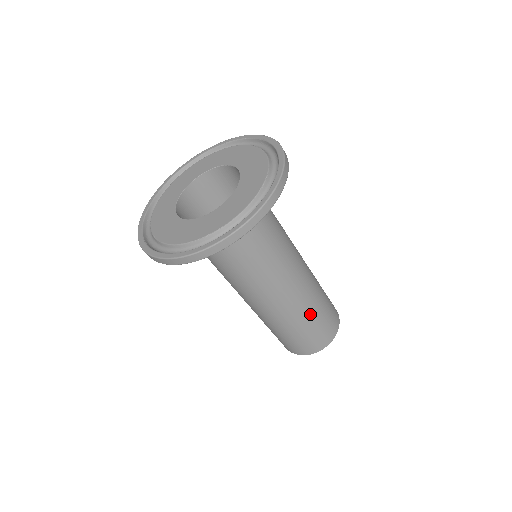
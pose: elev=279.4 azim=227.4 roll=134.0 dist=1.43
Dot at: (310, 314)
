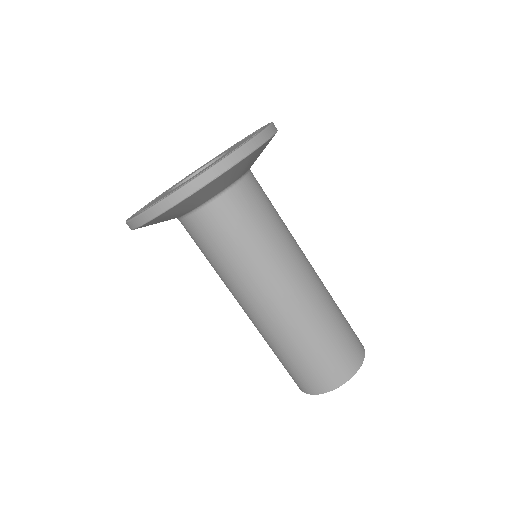
Dot at: (327, 319)
